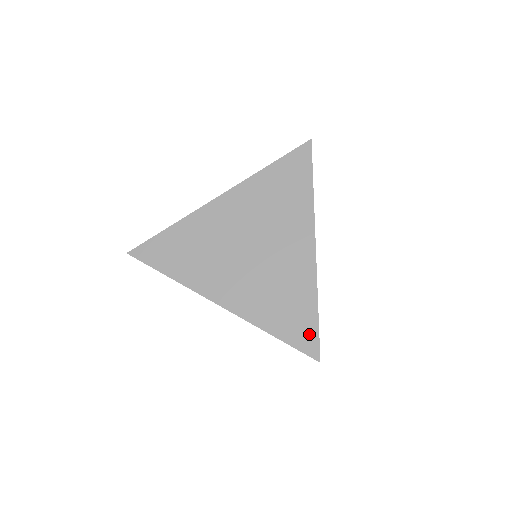
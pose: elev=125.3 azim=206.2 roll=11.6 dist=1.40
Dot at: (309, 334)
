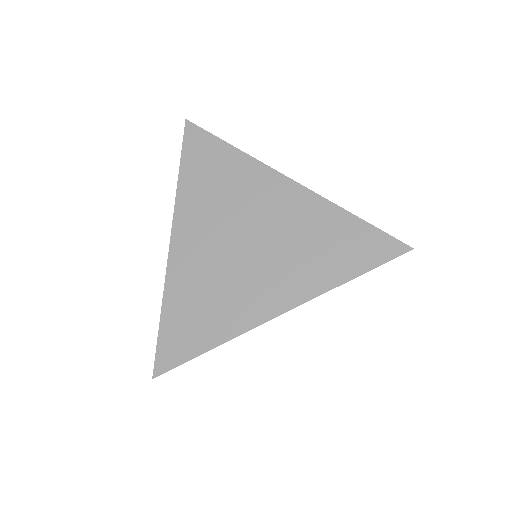
Dot at: occluded
